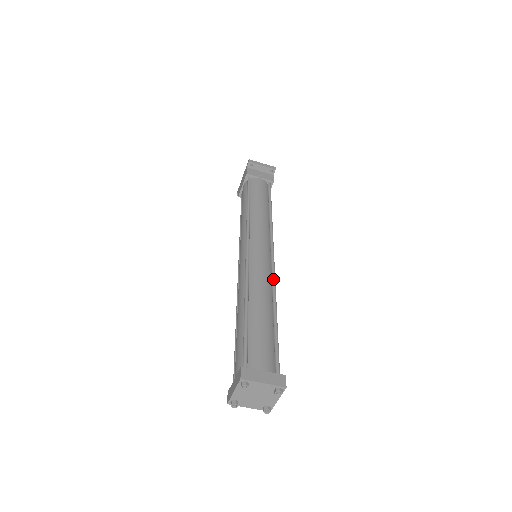
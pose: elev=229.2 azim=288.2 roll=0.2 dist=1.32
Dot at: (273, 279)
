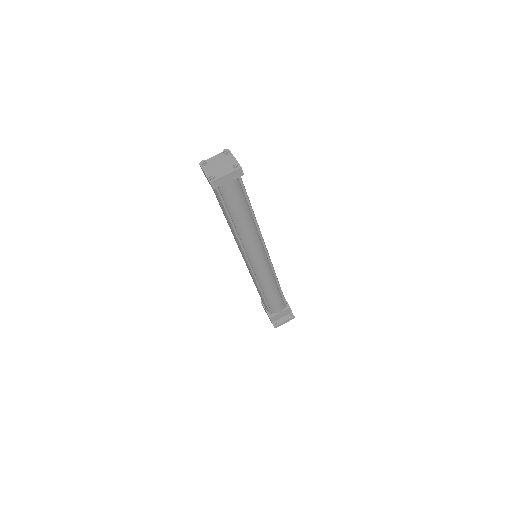
Dot at: occluded
